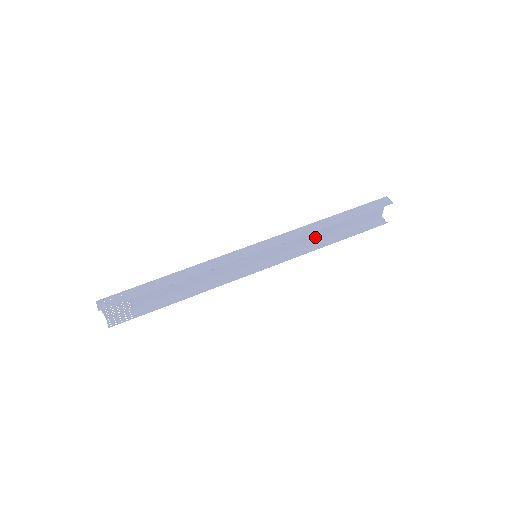
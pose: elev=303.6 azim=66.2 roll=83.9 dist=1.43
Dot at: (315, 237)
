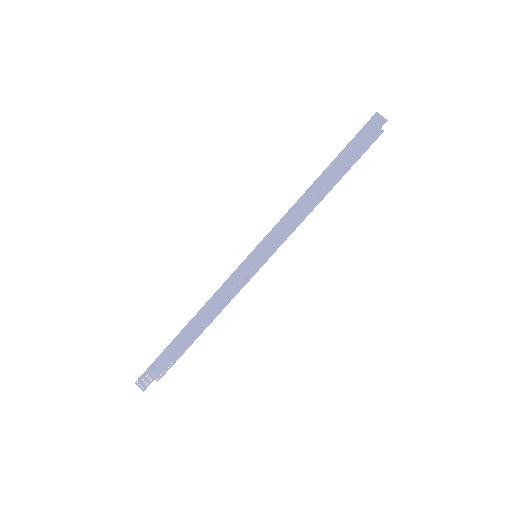
Dot at: occluded
